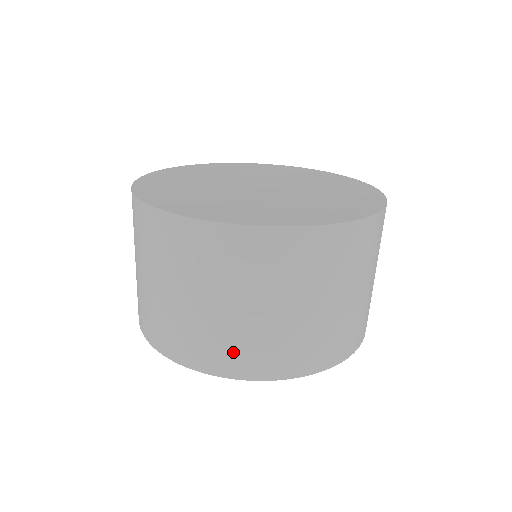
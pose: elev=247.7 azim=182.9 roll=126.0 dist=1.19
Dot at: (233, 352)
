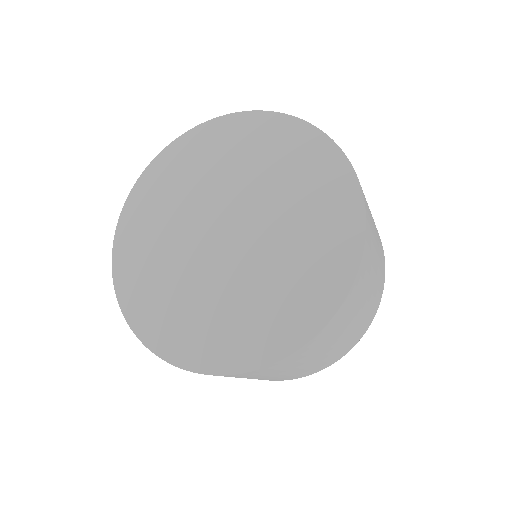
Dot at: (331, 359)
